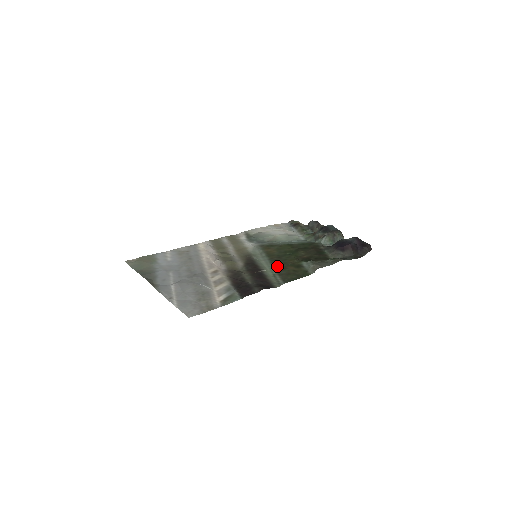
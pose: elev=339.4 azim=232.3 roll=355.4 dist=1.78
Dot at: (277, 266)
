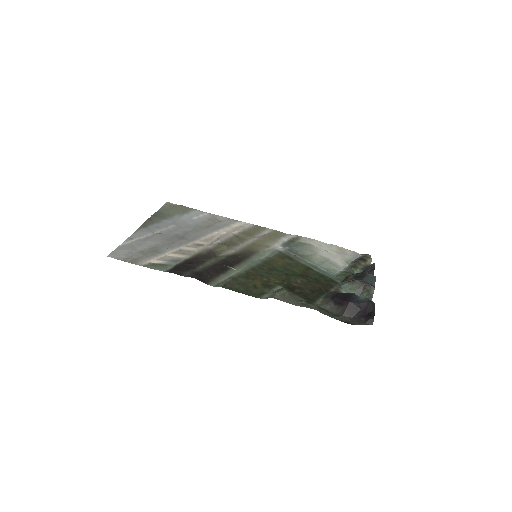
Dot at: (250, 273)
